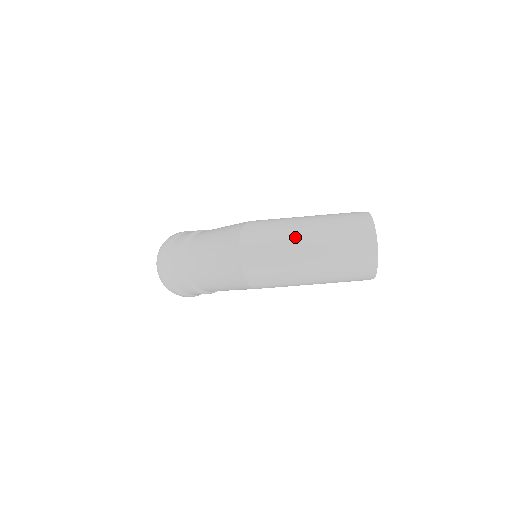
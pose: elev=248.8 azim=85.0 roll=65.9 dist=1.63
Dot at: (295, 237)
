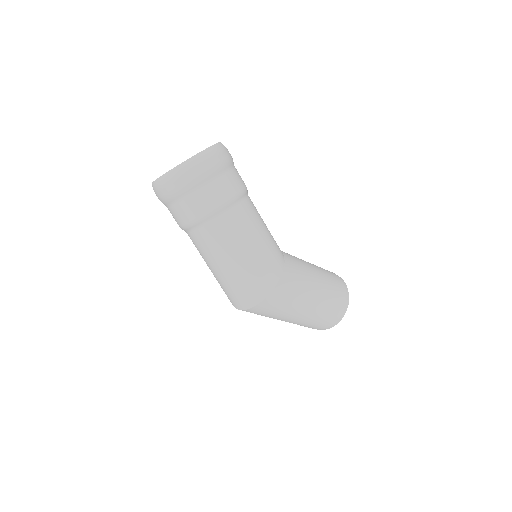
Dot at: (293, 315)
